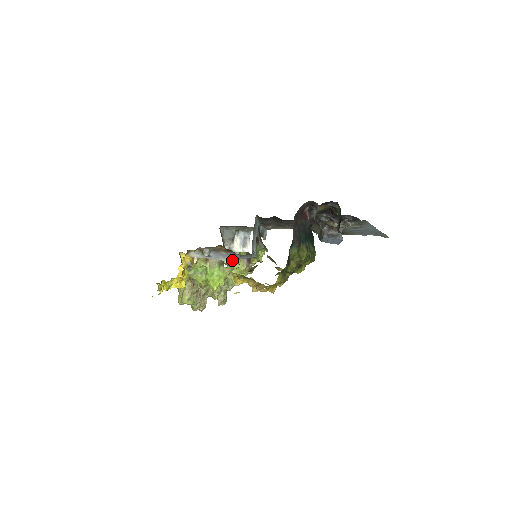
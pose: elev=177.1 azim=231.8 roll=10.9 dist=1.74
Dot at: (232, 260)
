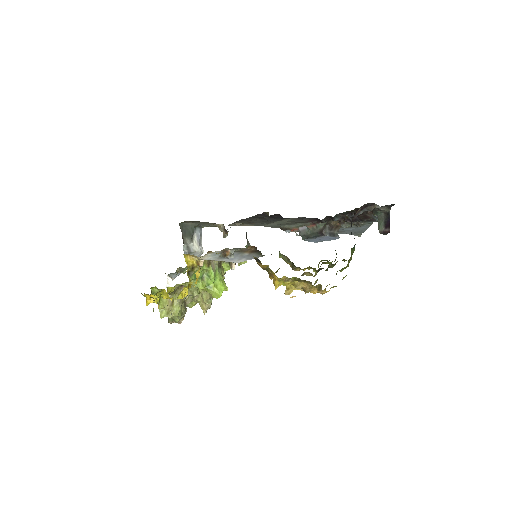
Dot at: occluded
